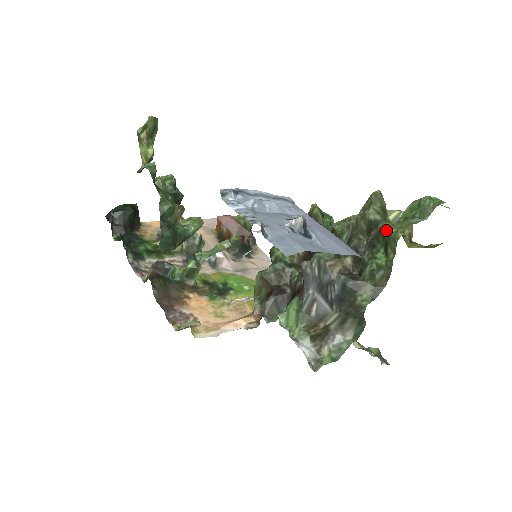
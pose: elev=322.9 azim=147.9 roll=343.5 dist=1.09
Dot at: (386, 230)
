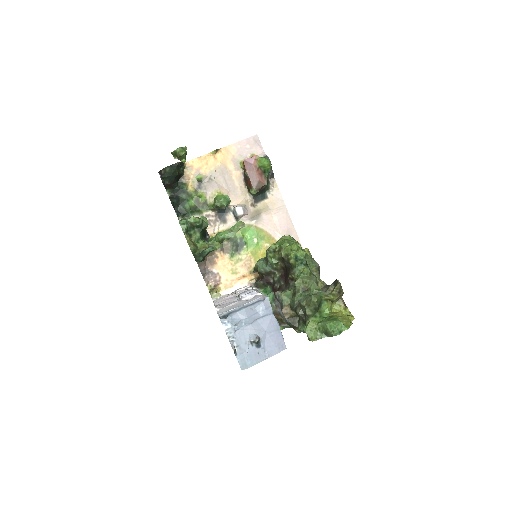
Dot at: (306, 332)
